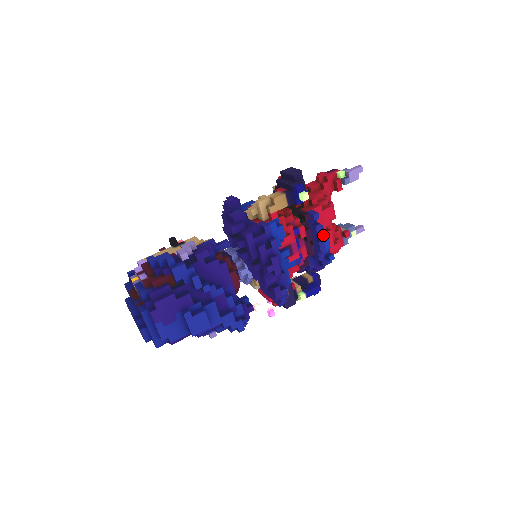
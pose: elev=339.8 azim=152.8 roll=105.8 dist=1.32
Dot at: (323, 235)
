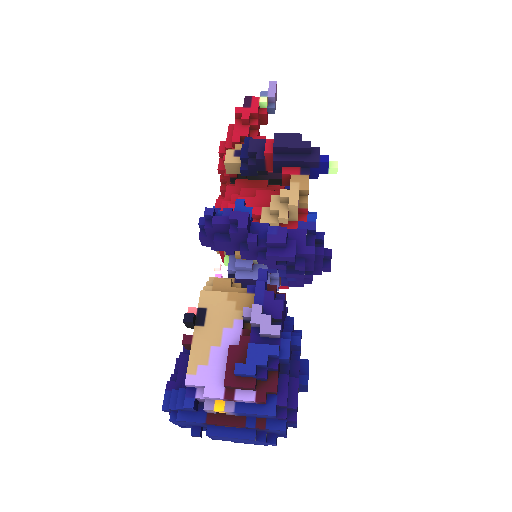
Dot at: occluded
